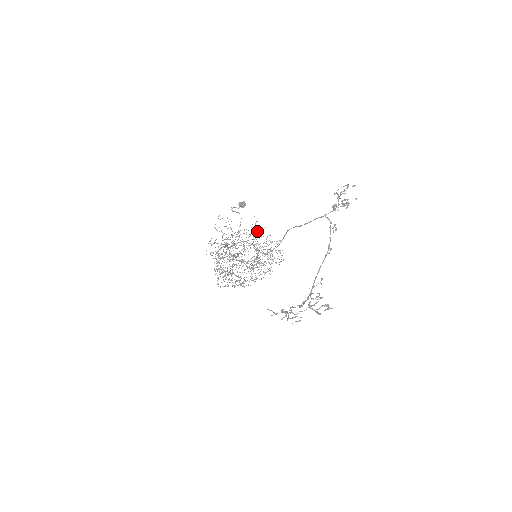
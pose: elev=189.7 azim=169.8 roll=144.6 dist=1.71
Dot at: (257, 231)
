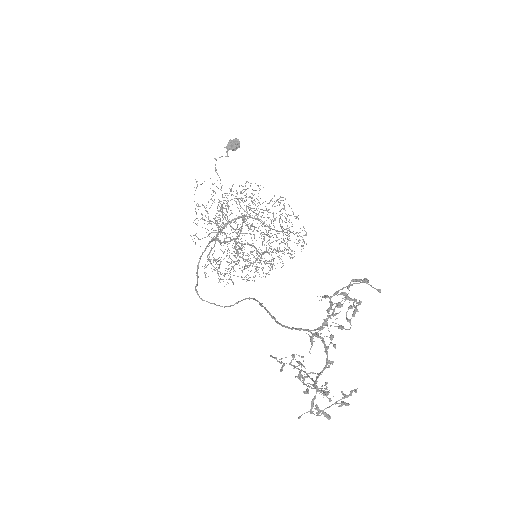
Dot at: (256, 208)
